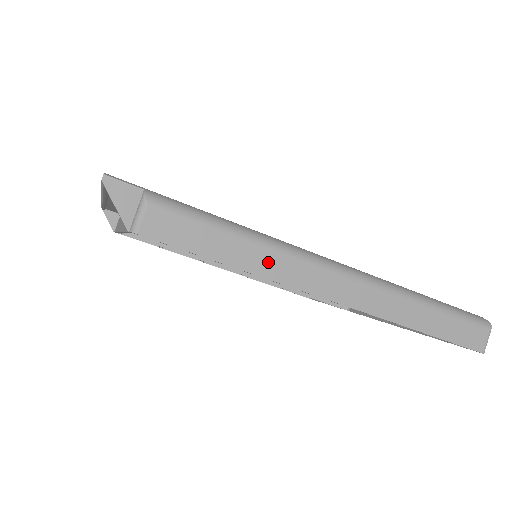
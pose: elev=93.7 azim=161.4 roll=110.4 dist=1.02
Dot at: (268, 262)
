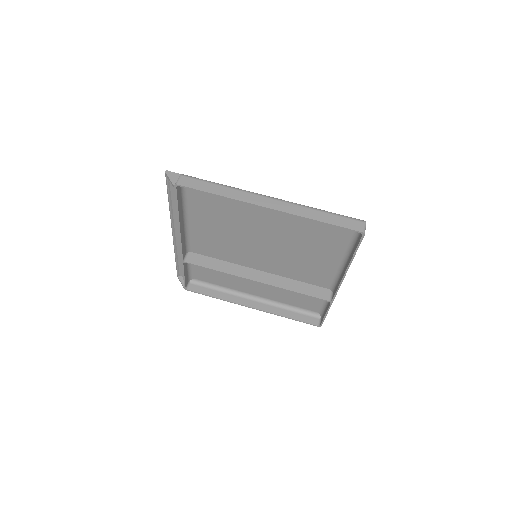
Dot at: (233, 193)
